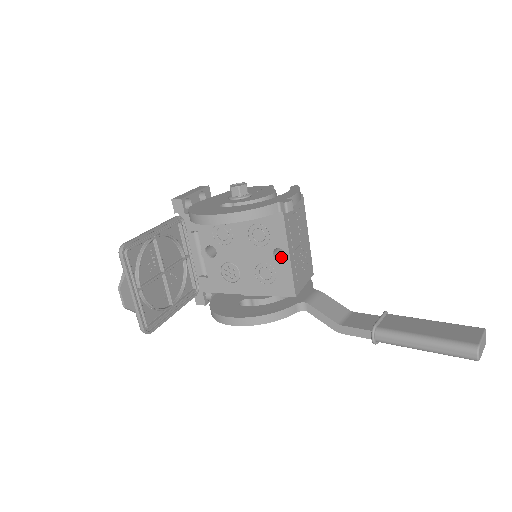
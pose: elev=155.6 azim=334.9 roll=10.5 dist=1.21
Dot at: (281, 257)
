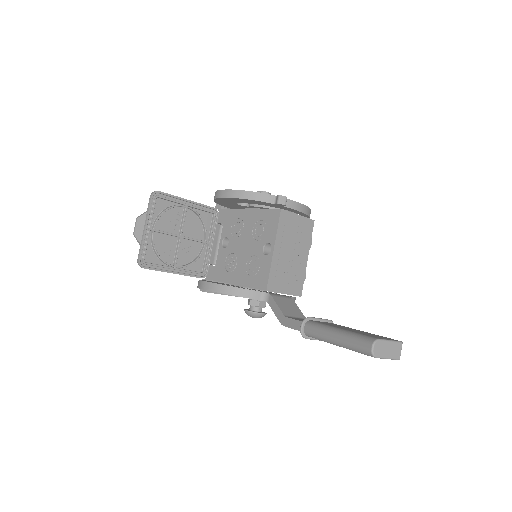
Dot at: occluded
